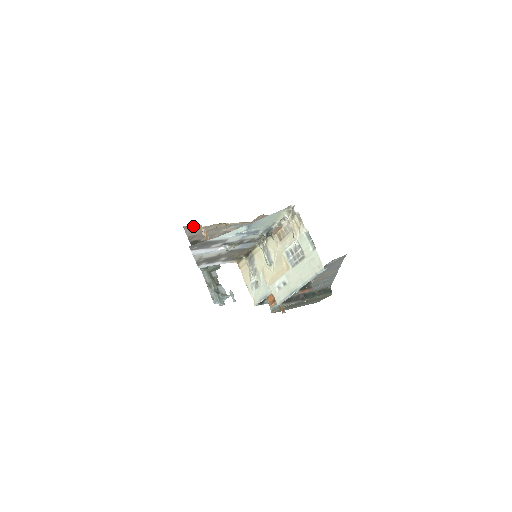
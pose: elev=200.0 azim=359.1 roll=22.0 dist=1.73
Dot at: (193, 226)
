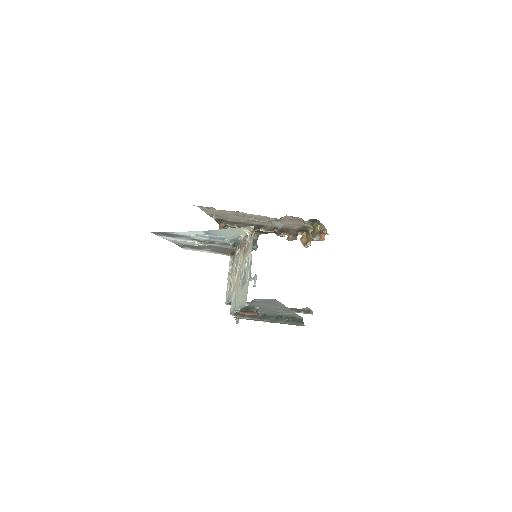
Dot at: occluded
